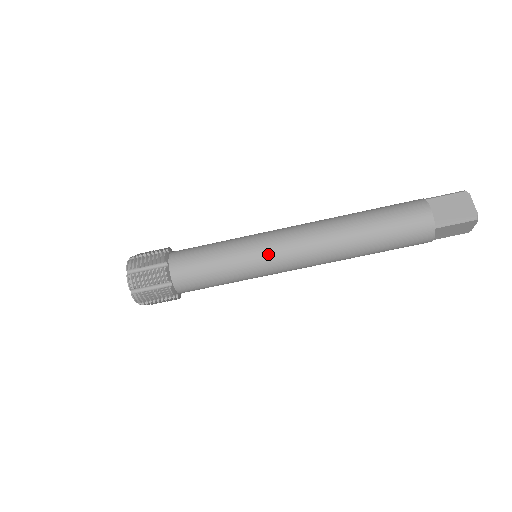
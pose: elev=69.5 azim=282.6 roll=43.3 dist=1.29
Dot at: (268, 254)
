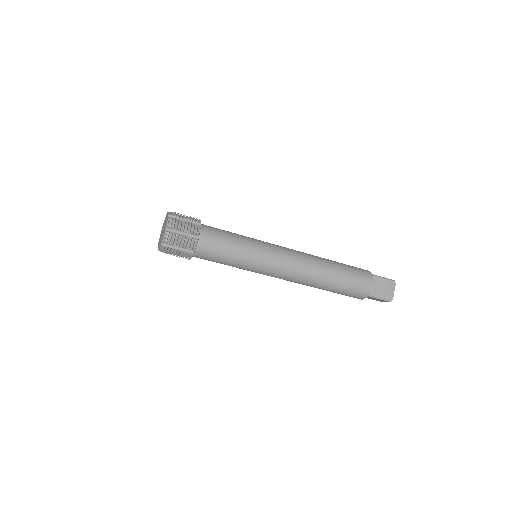
Dot at: (269, 264)
